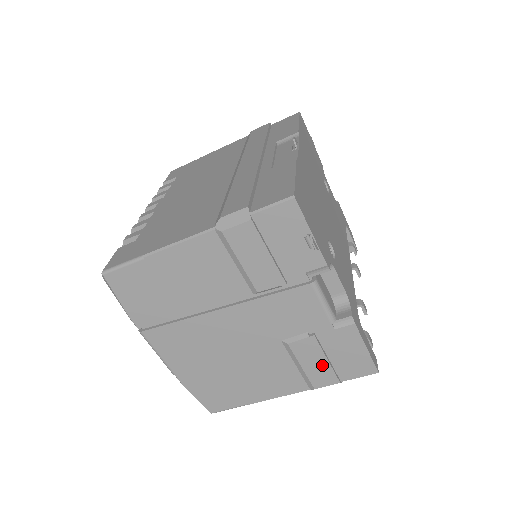
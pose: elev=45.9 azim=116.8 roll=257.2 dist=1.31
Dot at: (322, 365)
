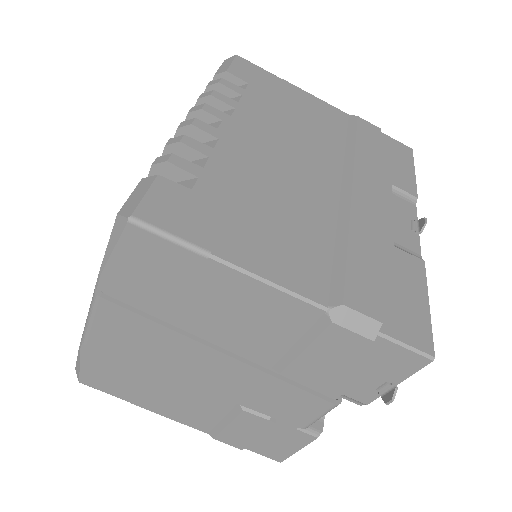
Dot at: (247, 436)
